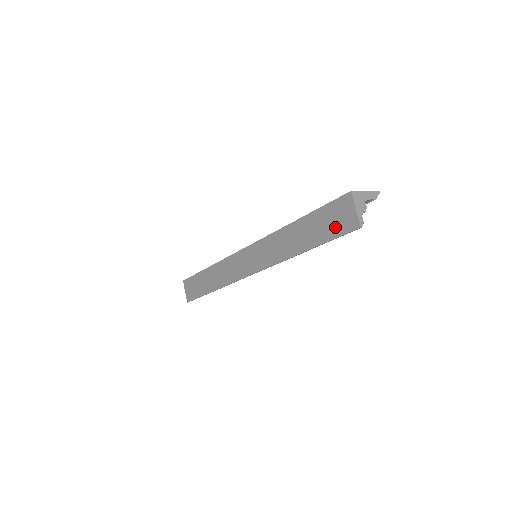
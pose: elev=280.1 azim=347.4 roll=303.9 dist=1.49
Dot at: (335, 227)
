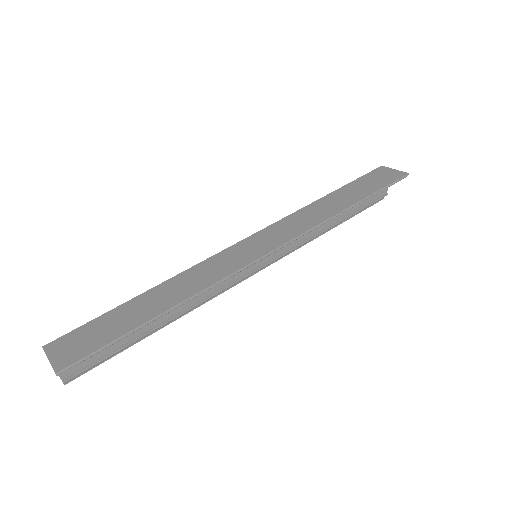
Dot at: (382, 181)
